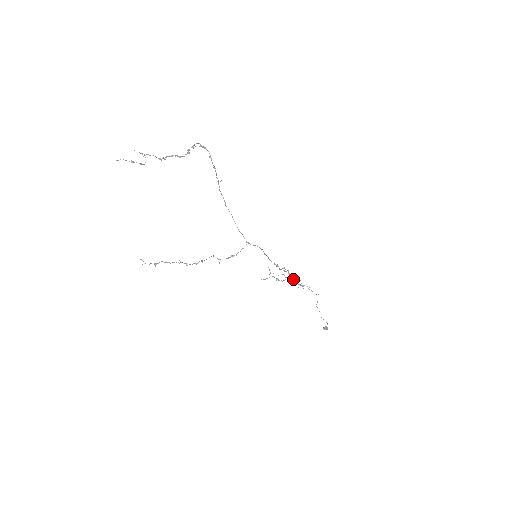
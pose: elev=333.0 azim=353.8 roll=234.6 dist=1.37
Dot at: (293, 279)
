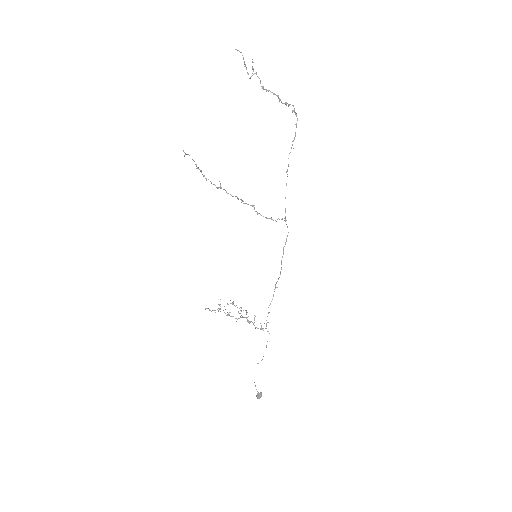
Dot at: occluded
